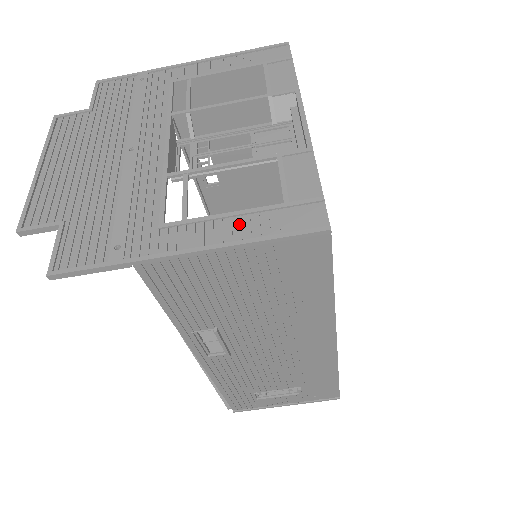
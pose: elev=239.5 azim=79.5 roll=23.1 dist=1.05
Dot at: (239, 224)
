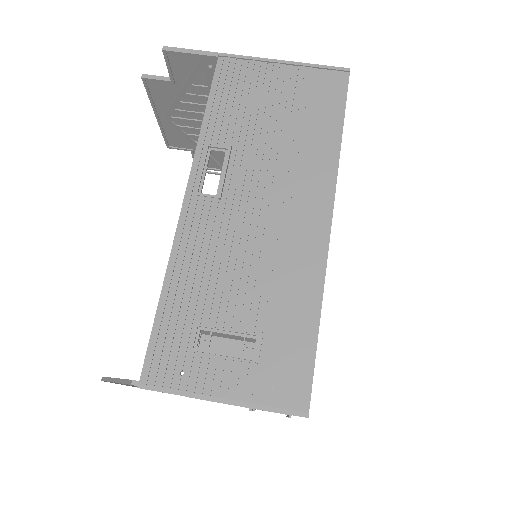
Dot at: occluded
